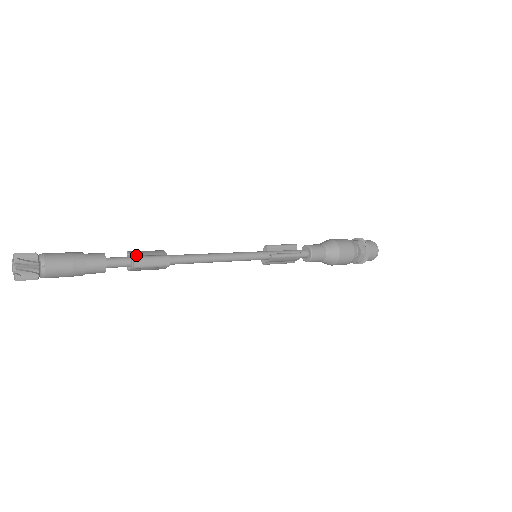
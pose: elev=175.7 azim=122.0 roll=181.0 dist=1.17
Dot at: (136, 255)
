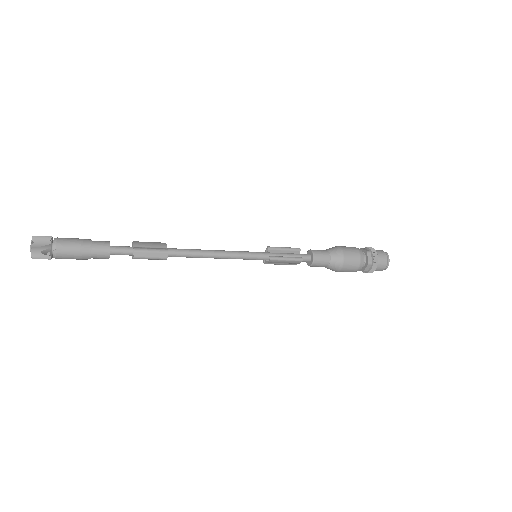
Dot at: (138, 246)
